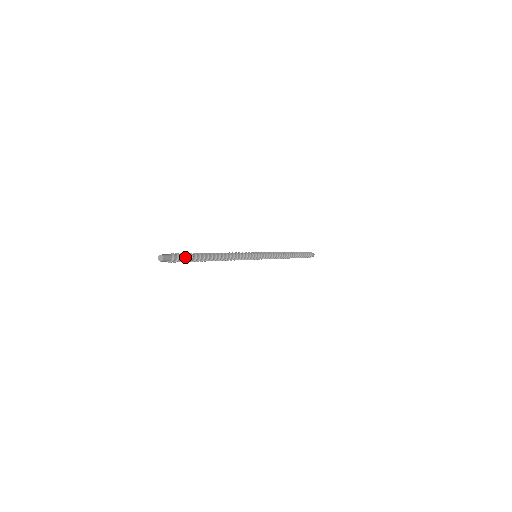
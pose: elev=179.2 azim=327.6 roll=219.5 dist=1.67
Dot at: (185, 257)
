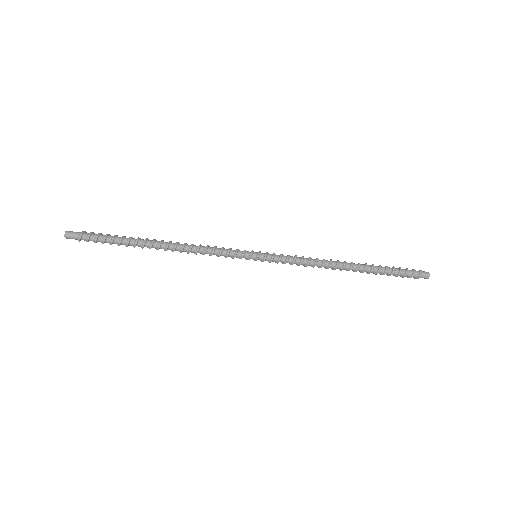
Dot at: (102, 236)
